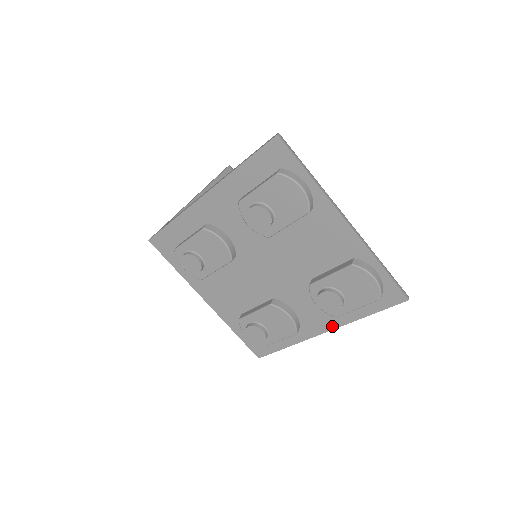
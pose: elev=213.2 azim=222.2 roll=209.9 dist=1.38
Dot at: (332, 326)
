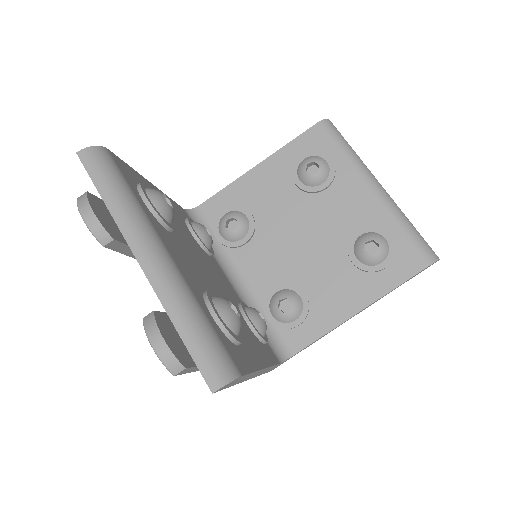
Dot at: occluded
